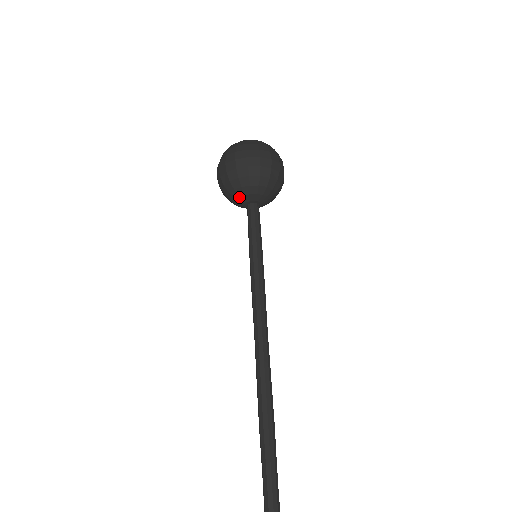
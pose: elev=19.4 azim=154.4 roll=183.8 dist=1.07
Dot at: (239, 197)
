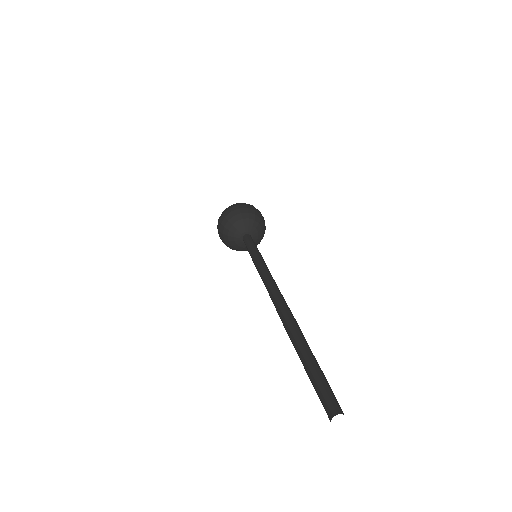
Dot at: (239, 227)
